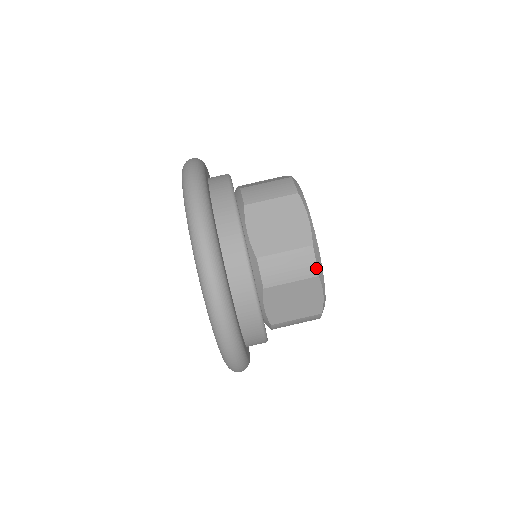
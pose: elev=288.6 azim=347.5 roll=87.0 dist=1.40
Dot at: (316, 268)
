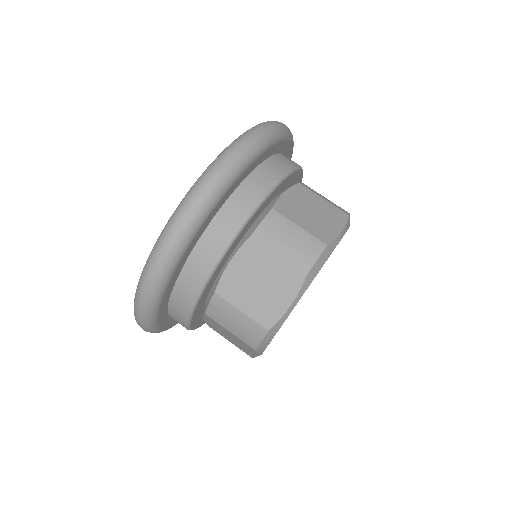
Dot at: (312, 265)
